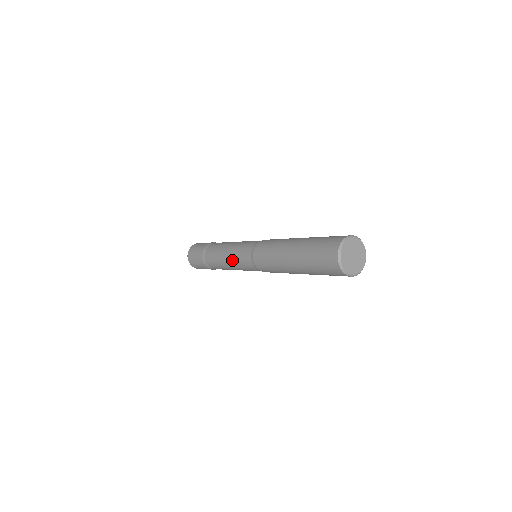
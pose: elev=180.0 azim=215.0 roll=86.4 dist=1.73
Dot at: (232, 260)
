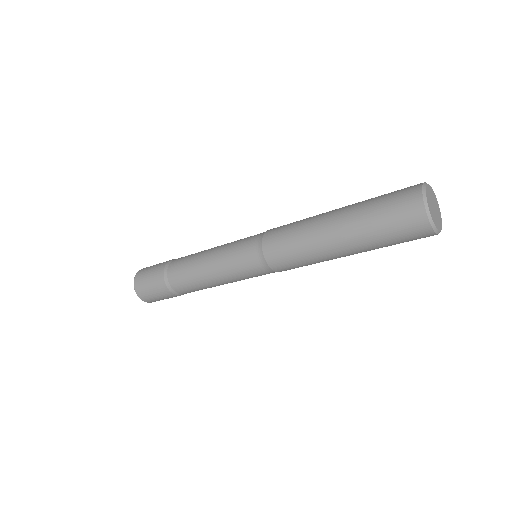
Dot at: (224, 271)
